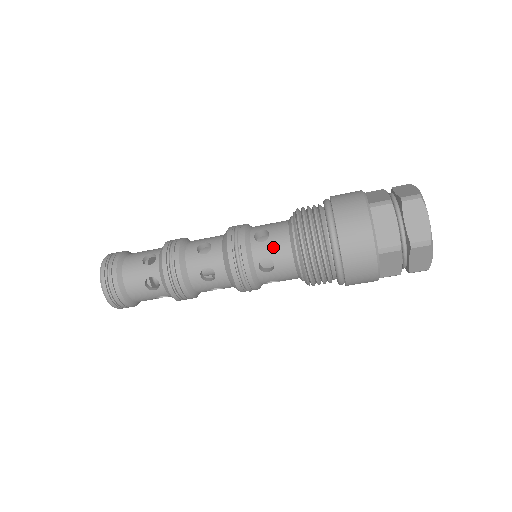
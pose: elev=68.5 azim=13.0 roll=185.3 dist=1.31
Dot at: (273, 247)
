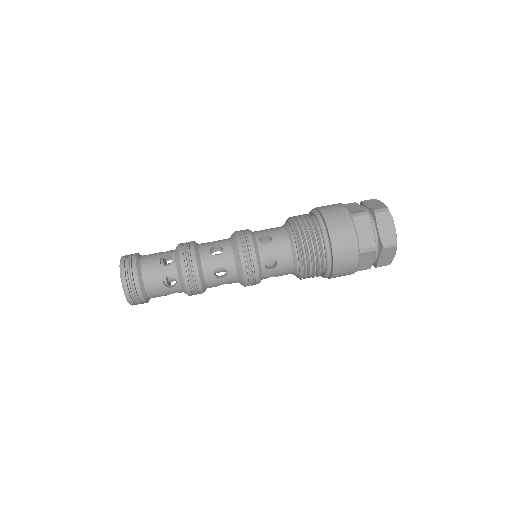
Dot at: (271, 230)
